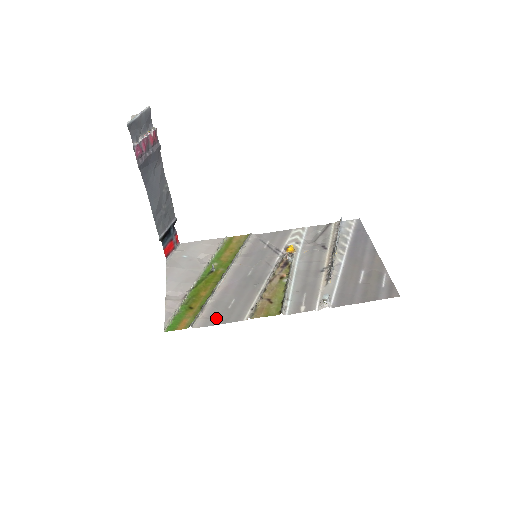
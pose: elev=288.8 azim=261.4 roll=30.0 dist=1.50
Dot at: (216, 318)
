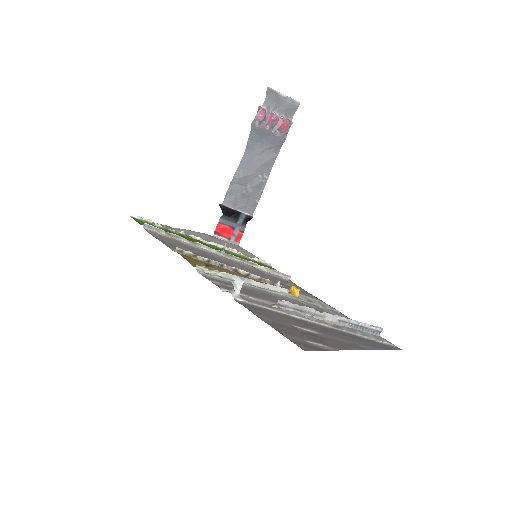
Dot at: (164, 239)
